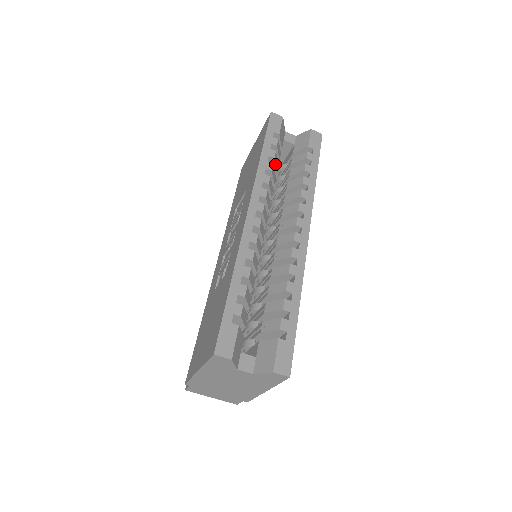
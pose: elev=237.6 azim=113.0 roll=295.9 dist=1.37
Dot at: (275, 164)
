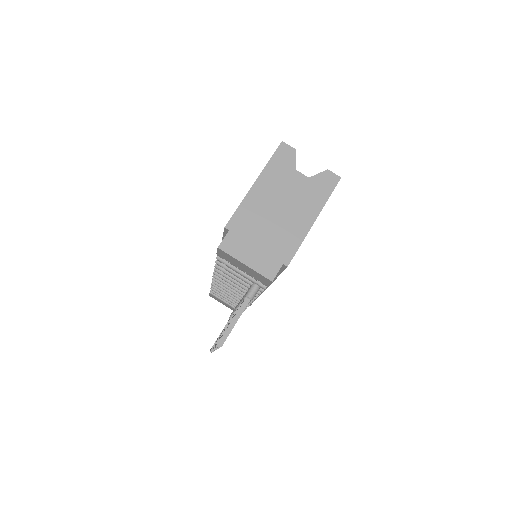
Dot at: occluded
